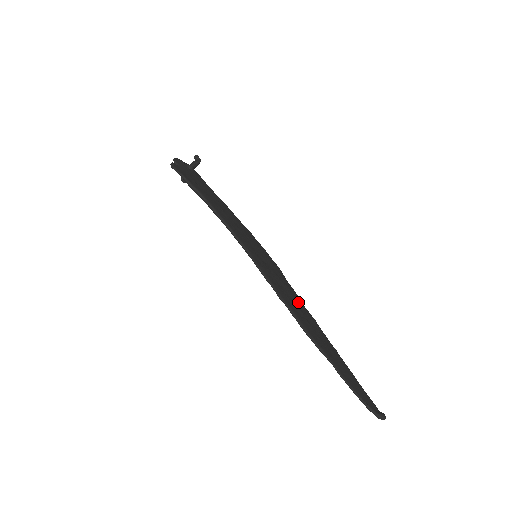
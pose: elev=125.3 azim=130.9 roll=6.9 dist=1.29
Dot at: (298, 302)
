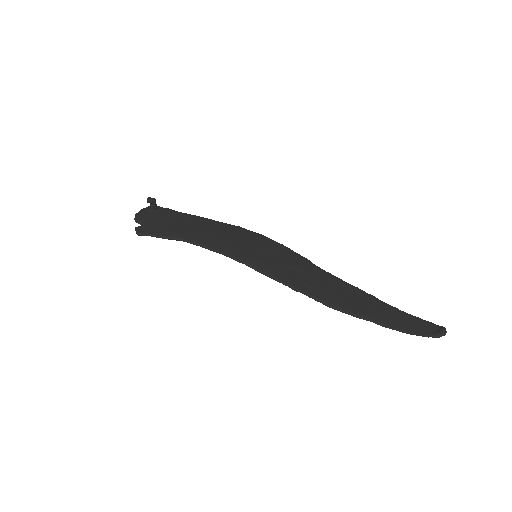
Dot at: (315, 275)
